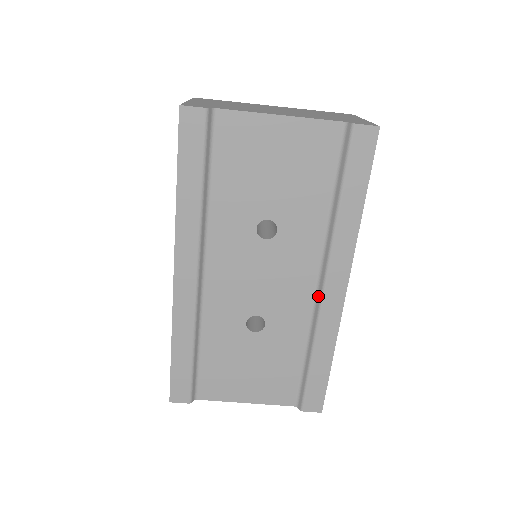
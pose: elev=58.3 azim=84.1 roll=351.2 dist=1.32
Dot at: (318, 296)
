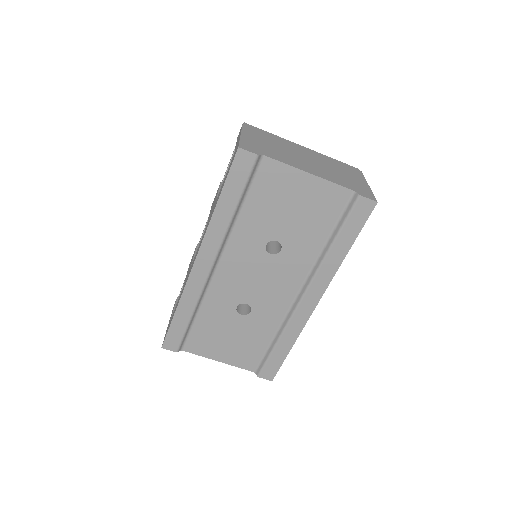
Dot at: (296, 302)
